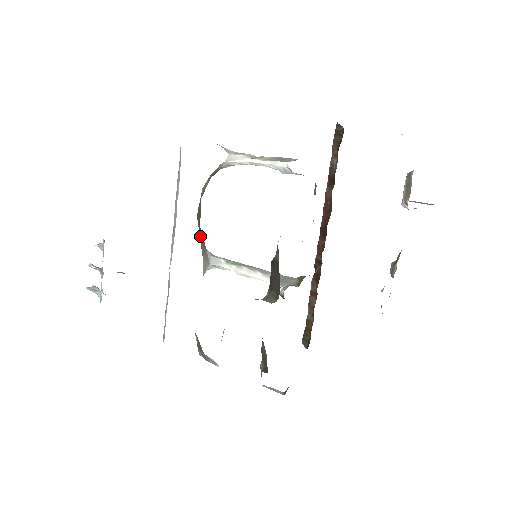
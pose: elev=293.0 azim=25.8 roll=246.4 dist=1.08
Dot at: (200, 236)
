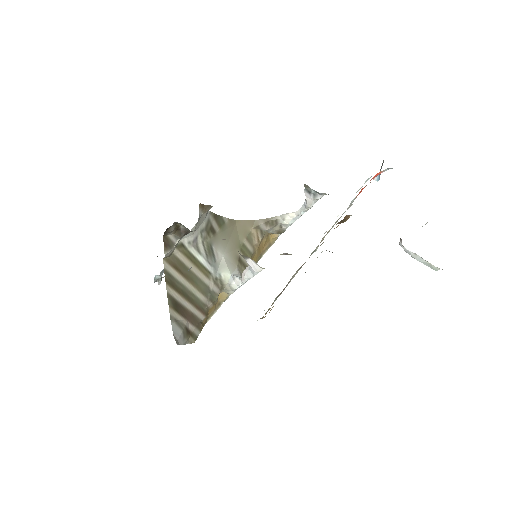
Dot at: (233, 244)
